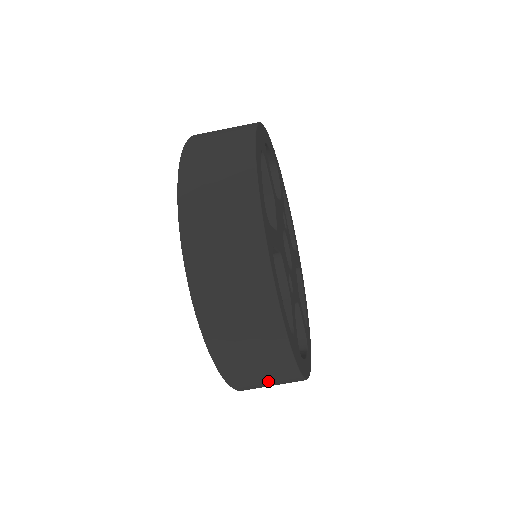
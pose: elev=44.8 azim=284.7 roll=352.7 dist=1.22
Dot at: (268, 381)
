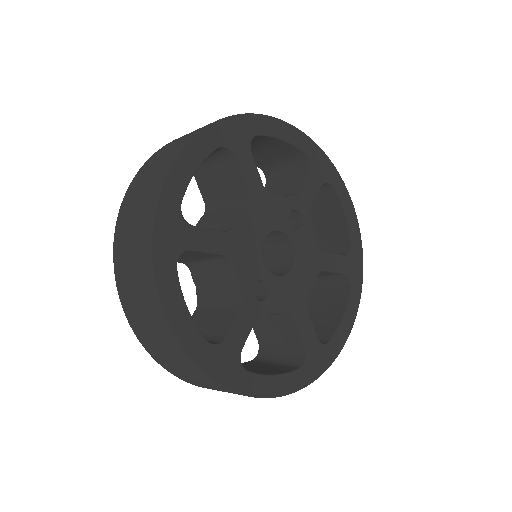
Dot at: (208, 386)
